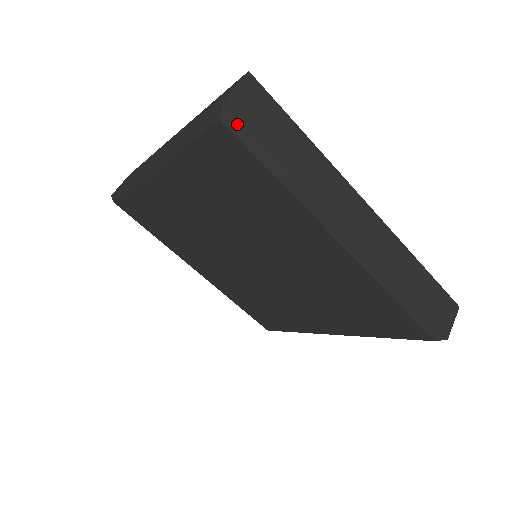
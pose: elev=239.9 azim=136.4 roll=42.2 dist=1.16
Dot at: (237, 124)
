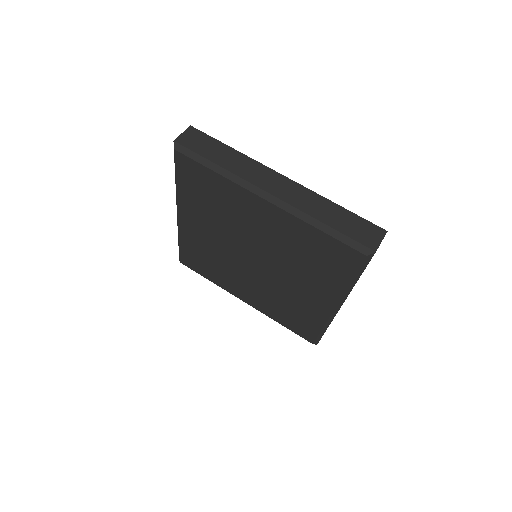
Dot at: (183, 148)
